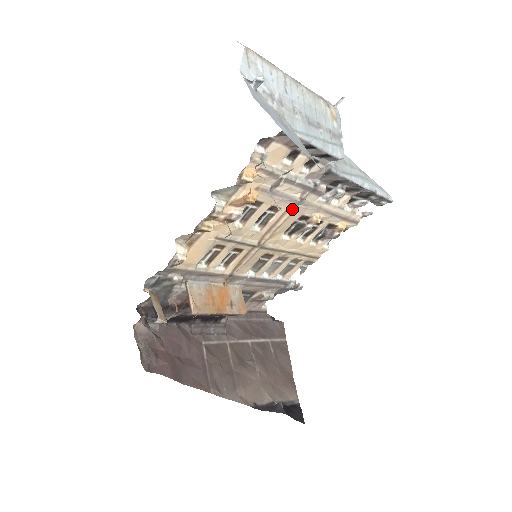
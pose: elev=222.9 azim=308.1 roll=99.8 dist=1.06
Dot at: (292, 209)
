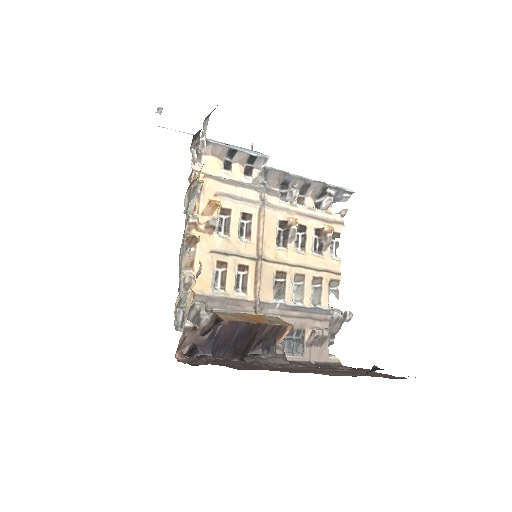
Dot at: (262, 212)
